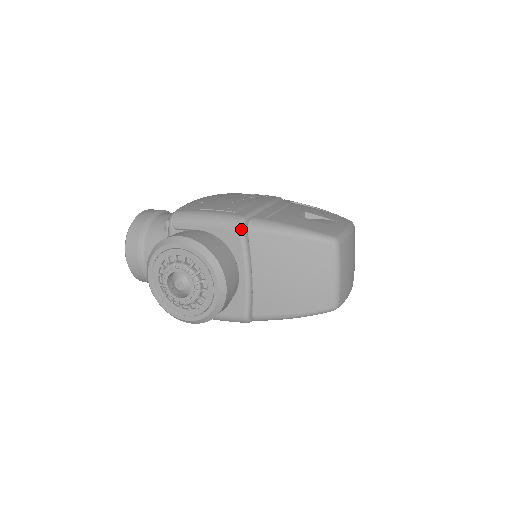
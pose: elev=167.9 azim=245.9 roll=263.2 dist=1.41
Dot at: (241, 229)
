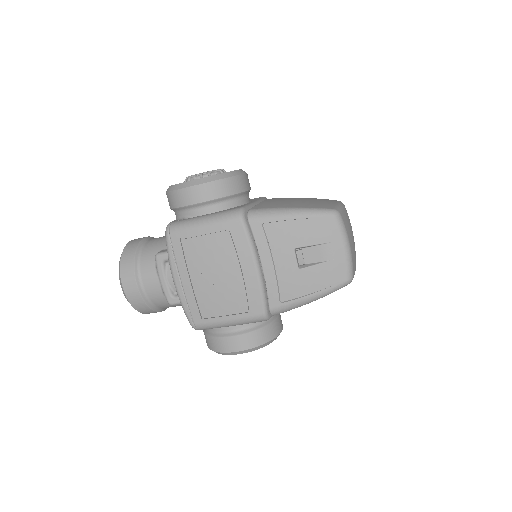
Dot at: (265, 197)
